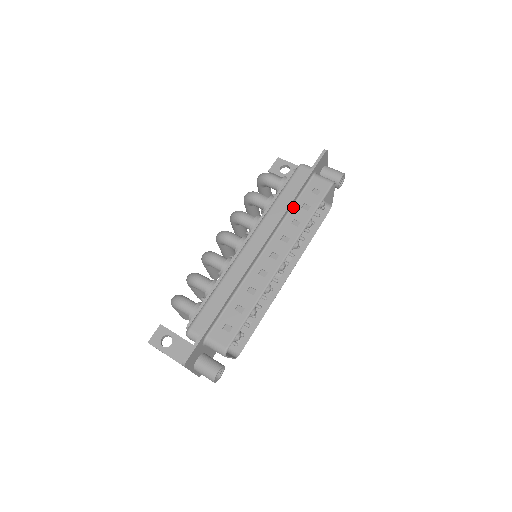
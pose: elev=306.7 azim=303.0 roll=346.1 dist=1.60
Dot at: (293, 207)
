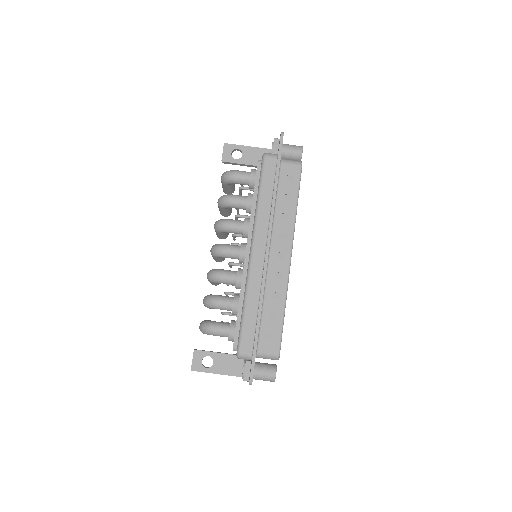
Dot at: (276, 202)
